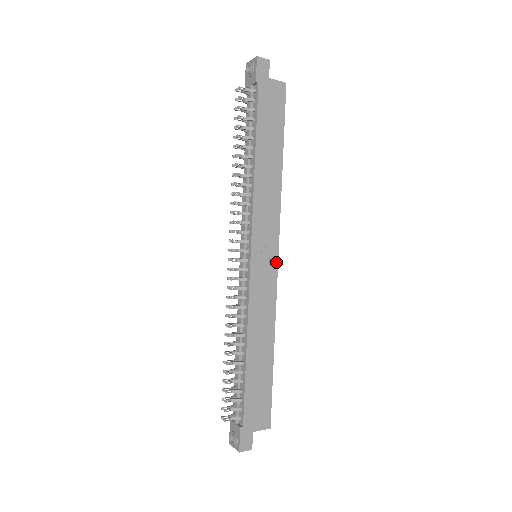
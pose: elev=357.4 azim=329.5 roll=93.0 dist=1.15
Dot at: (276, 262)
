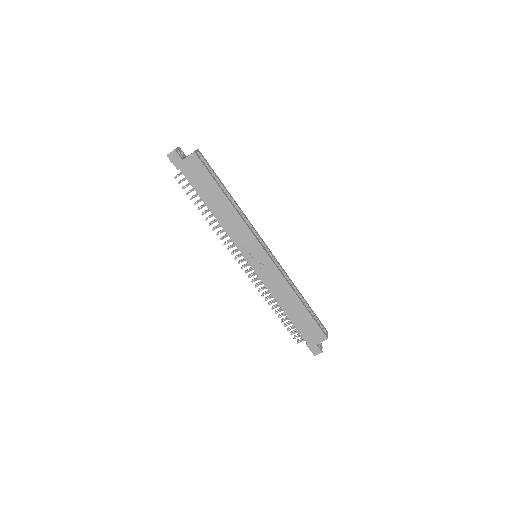
Dot at: (267, 256)
